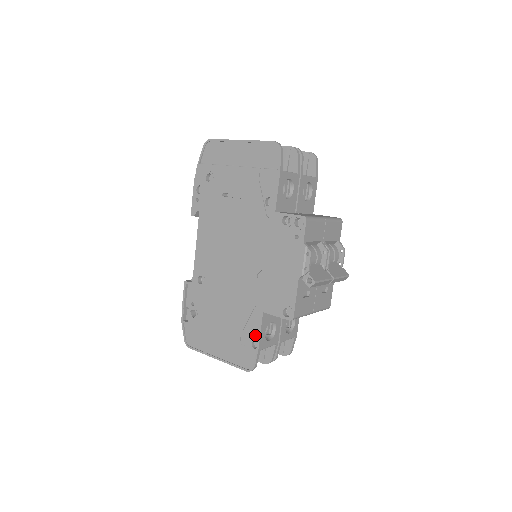
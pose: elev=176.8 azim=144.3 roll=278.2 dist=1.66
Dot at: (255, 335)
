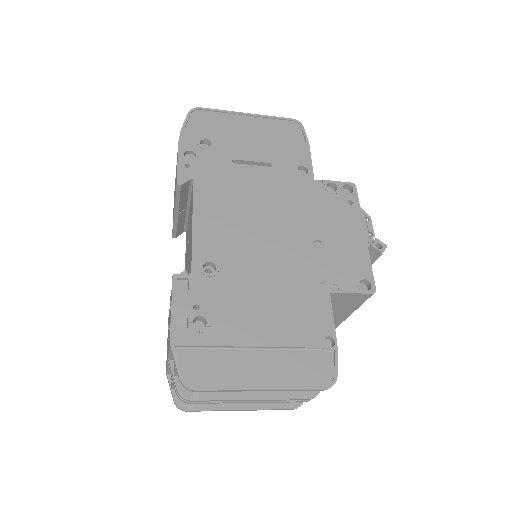
Dot at: (327, 327)
